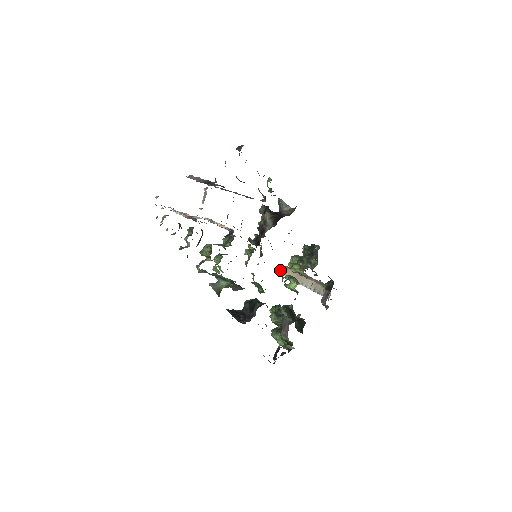
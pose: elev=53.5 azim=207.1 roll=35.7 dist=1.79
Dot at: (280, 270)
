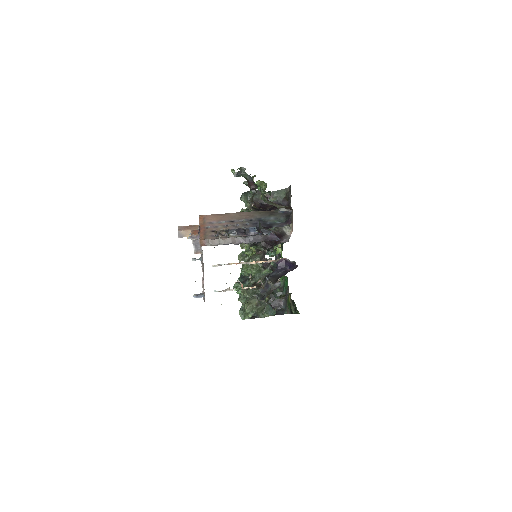
Dot at: (178, 237)
